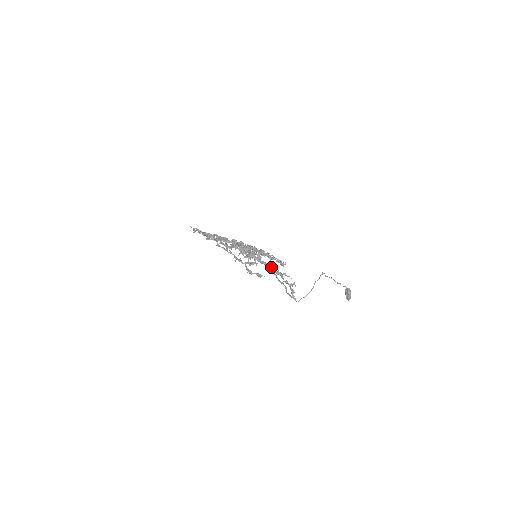
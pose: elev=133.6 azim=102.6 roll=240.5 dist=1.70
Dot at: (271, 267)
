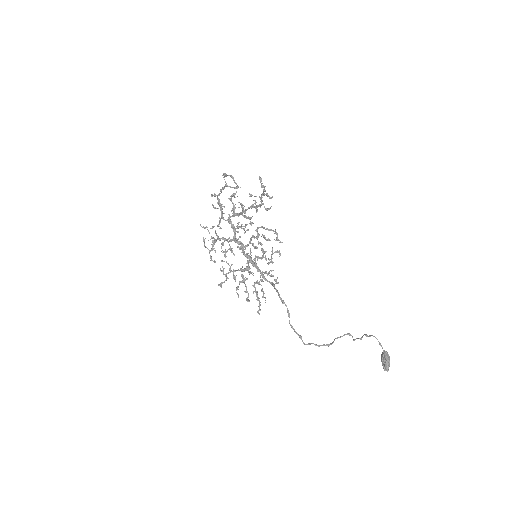
Dot at: occluded
